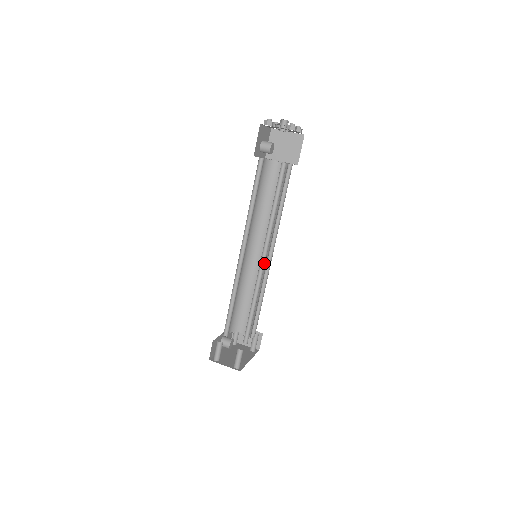
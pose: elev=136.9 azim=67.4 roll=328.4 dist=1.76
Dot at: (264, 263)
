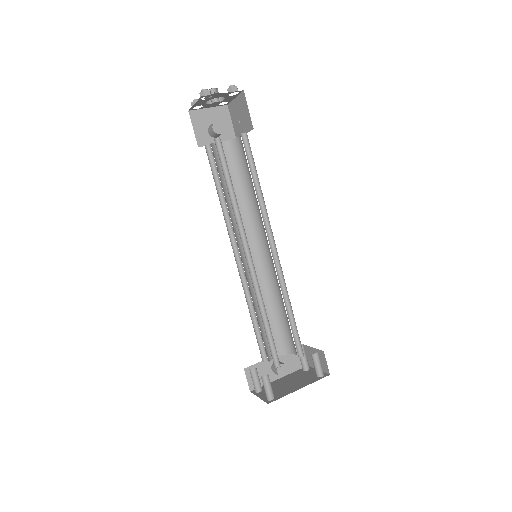
Dot at: occluded
